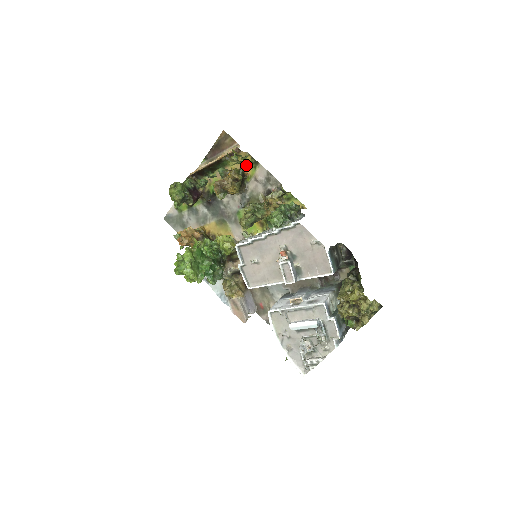
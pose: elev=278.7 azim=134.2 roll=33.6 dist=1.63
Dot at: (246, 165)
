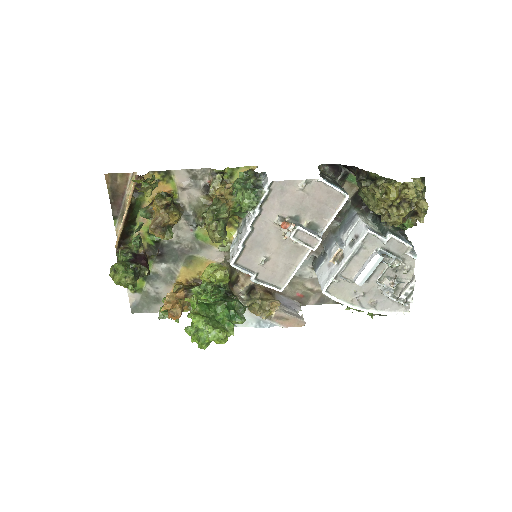
Dot at: (160, 185)
